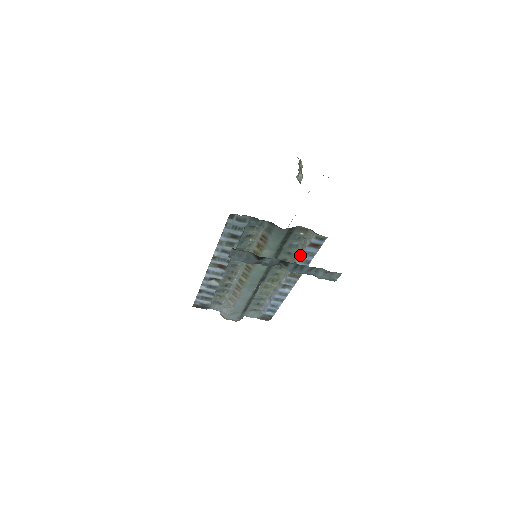
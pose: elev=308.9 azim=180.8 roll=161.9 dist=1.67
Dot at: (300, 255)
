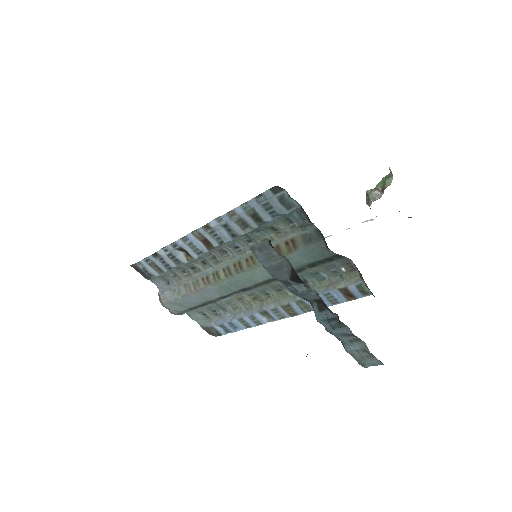
Dot at: (318, 292)
